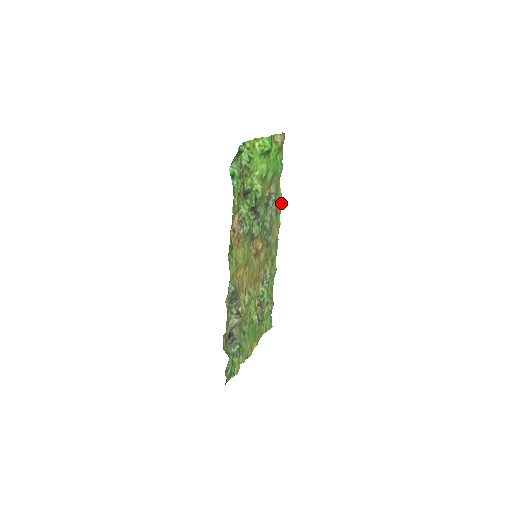
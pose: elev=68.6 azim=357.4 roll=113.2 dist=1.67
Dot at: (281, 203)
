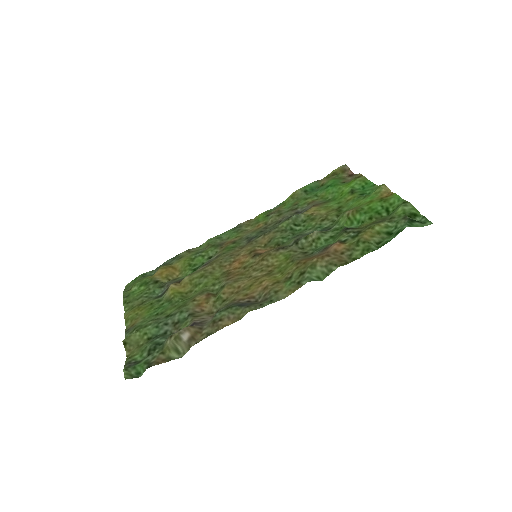
Dot at: (278, 207)
